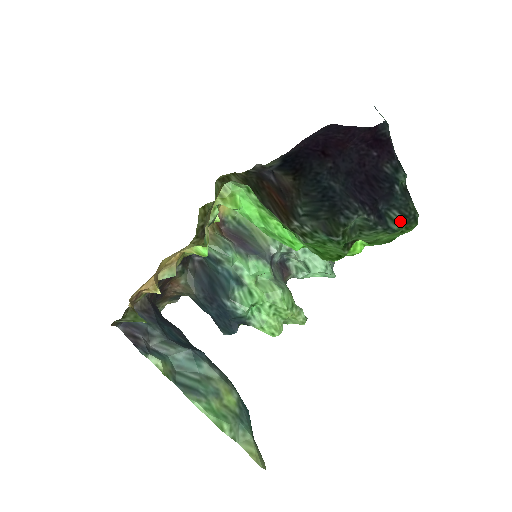
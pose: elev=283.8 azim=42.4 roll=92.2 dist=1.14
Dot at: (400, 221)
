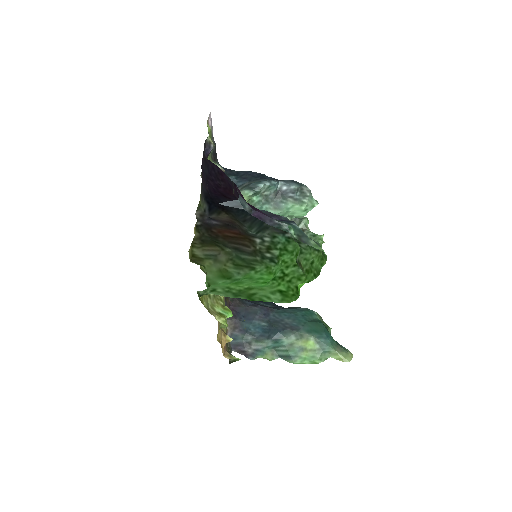
Dot at: occluded
